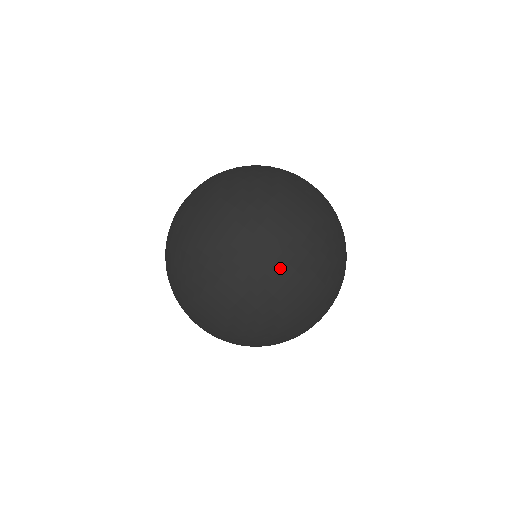
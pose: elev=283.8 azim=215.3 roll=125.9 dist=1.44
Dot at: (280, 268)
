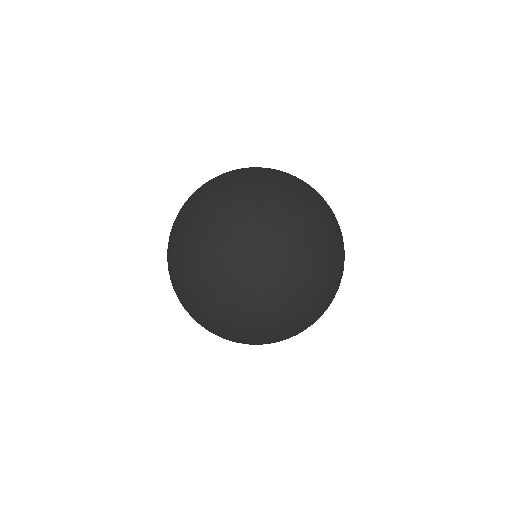
Dot at: (286, 207)
